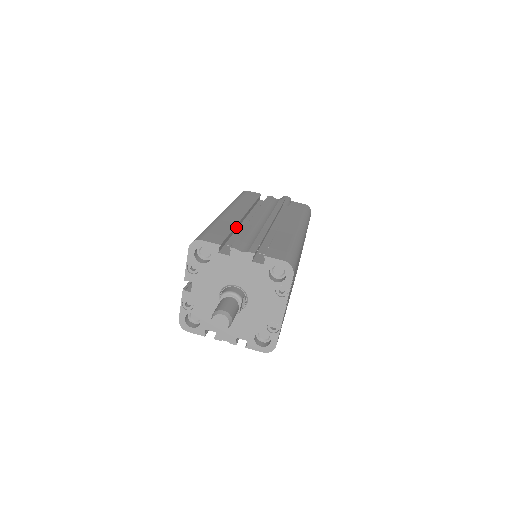
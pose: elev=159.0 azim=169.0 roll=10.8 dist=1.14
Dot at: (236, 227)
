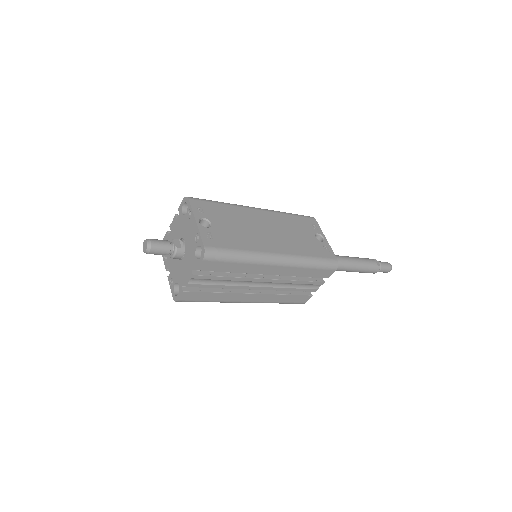
Dot at: occluded
